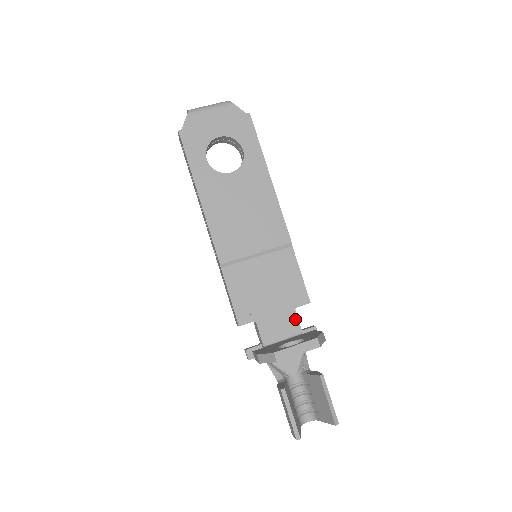
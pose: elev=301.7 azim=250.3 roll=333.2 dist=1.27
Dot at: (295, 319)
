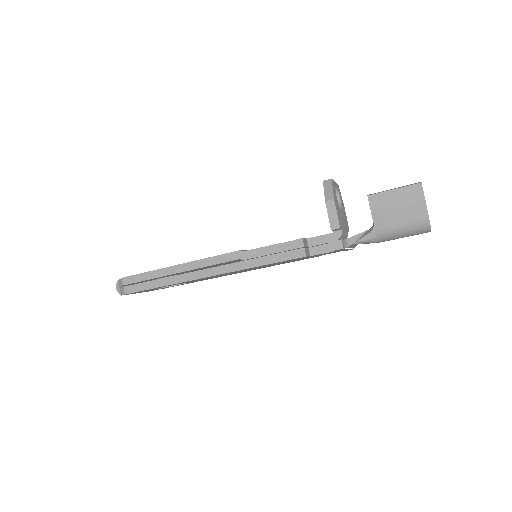
Dot at: occluded
